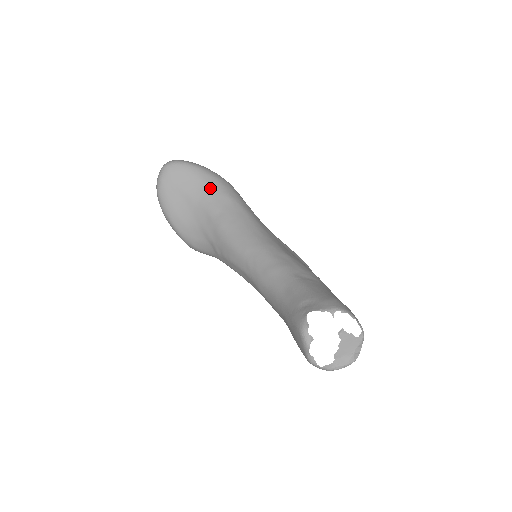
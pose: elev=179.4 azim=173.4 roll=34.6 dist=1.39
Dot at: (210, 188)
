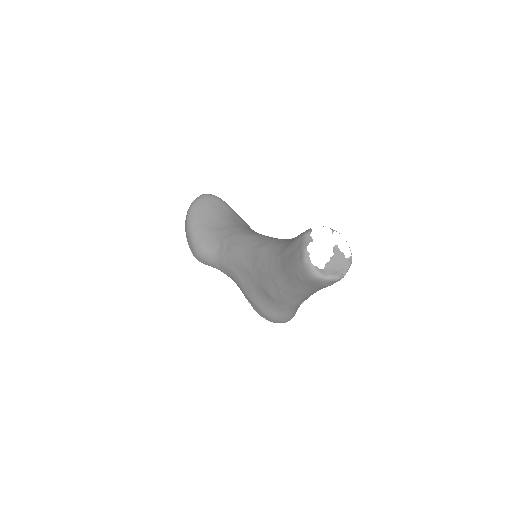
Dot at: (233, 215)
